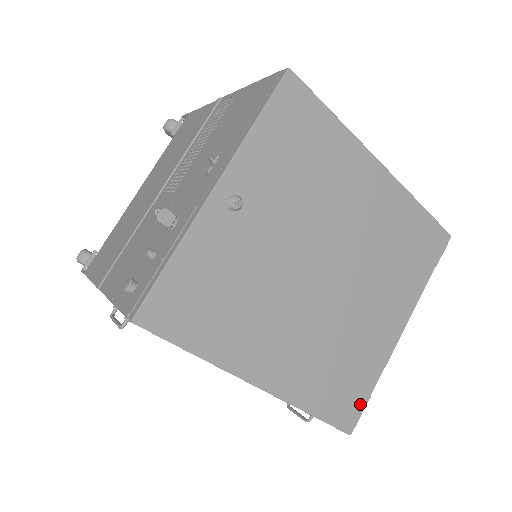
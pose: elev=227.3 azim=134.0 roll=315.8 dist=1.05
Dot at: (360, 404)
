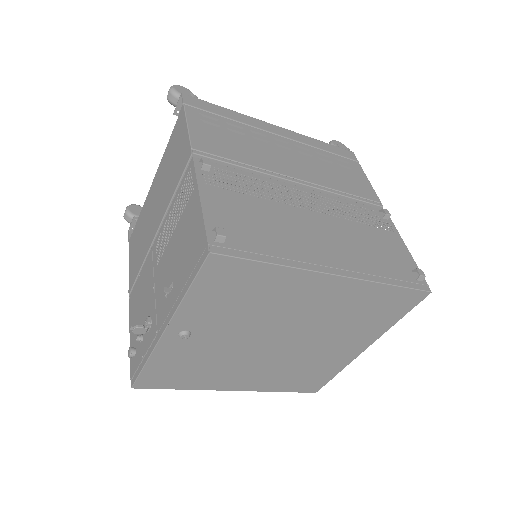
Dot at: (323, 382)
